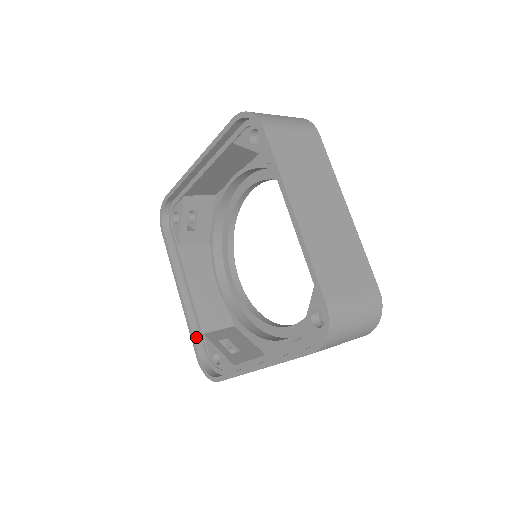
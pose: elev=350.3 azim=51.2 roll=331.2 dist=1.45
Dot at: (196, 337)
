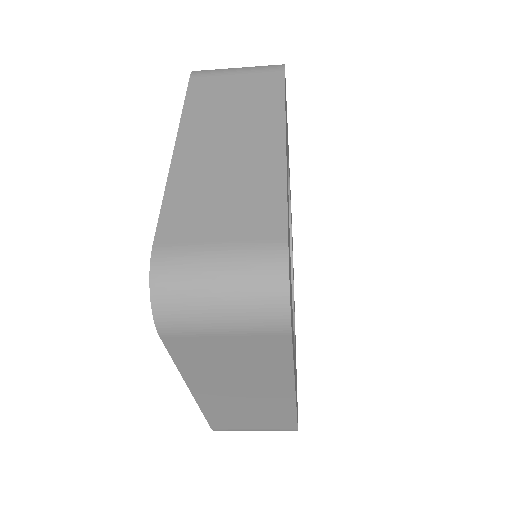
Dot at: occluded
